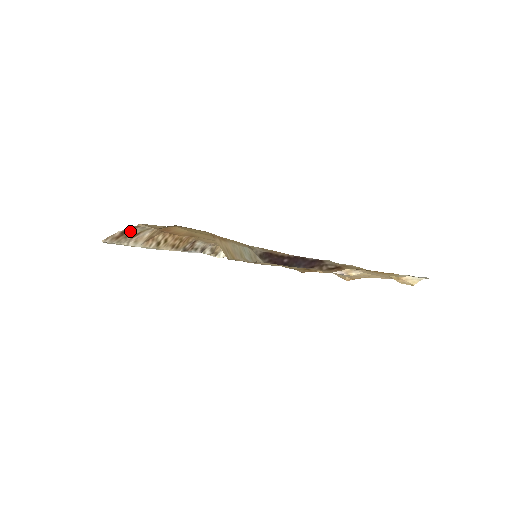
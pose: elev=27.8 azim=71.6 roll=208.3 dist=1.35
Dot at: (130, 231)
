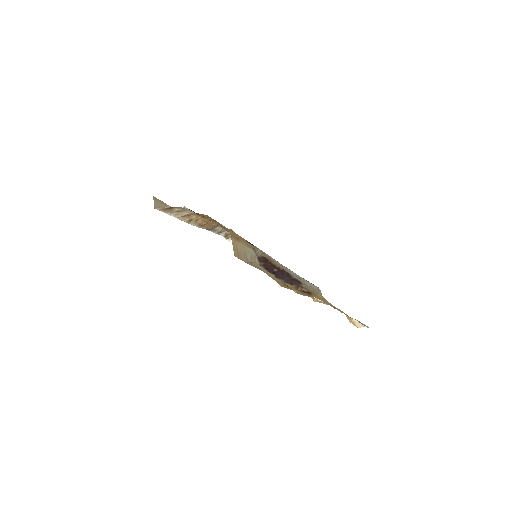
Dot at: (176, 208)
